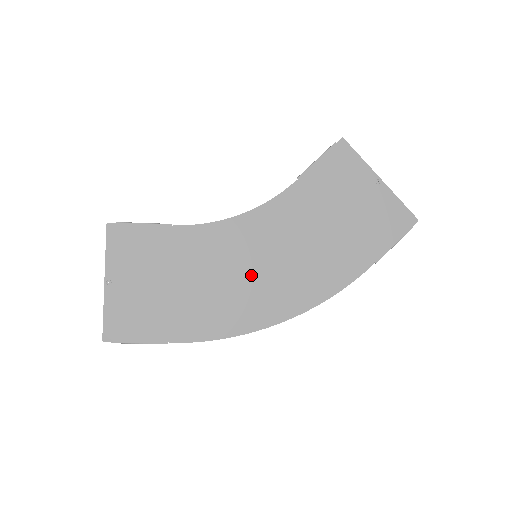
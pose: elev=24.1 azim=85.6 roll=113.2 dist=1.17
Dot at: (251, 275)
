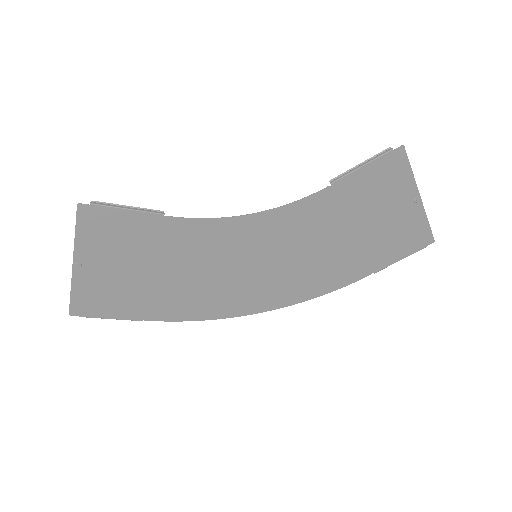
Dot at: (245, 272)
